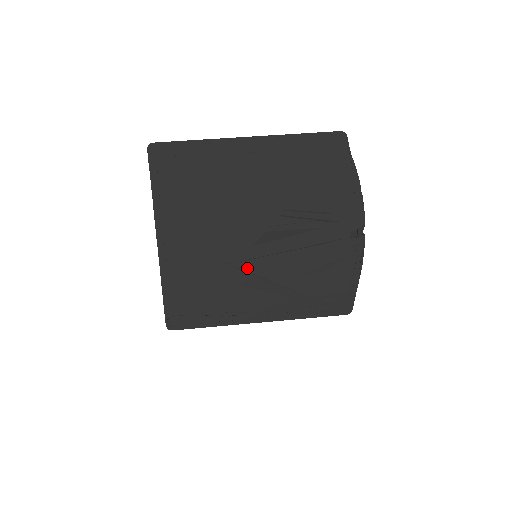
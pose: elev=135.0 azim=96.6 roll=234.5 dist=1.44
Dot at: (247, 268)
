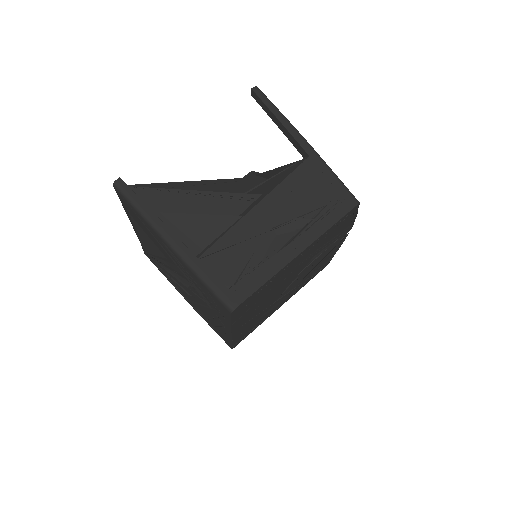
Dot at: (281, 297)
